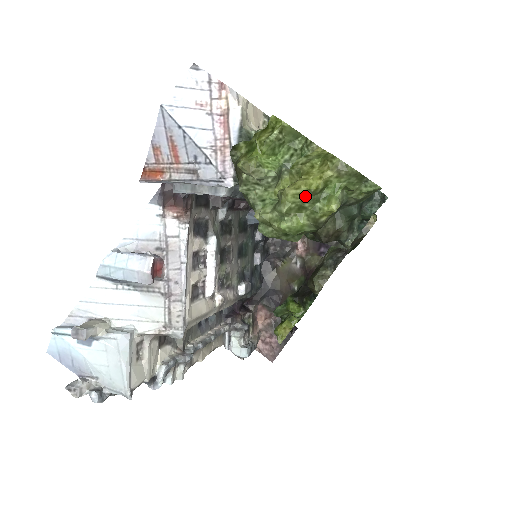
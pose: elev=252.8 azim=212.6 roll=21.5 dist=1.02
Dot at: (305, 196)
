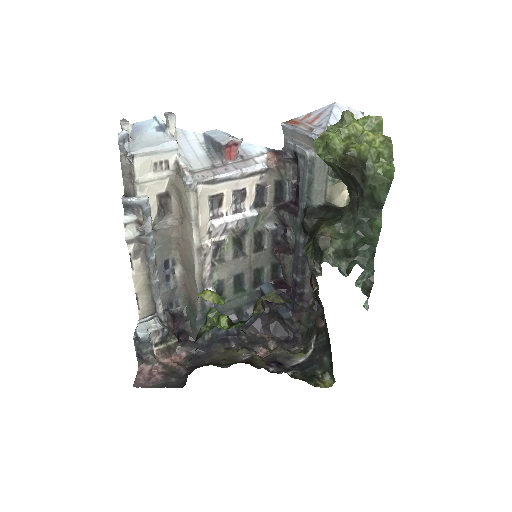
Dot at: (357, 133)
